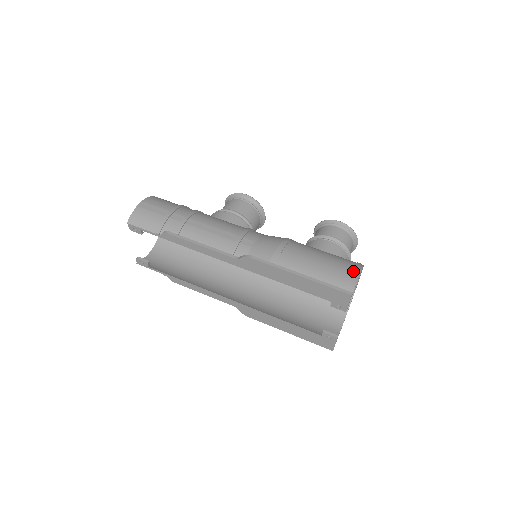
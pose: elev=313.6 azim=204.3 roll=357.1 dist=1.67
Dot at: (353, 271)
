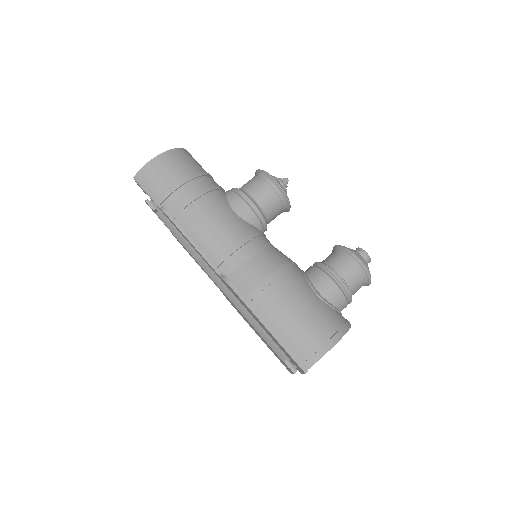
Dot at: (326, 343)
